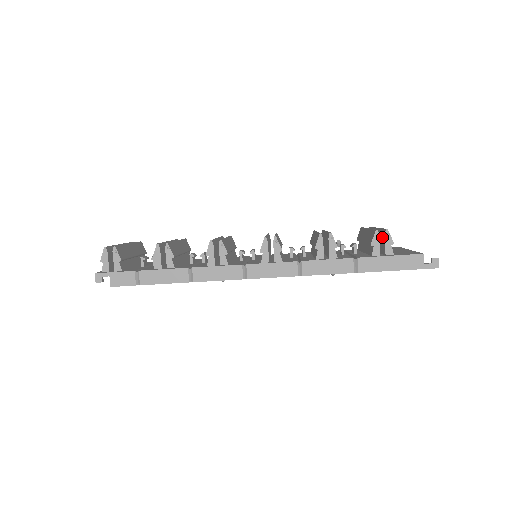
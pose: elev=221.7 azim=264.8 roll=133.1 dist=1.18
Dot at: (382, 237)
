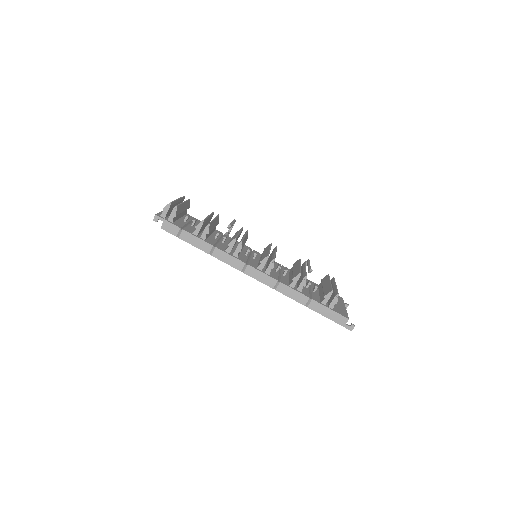
Dot at: (333, 295)
